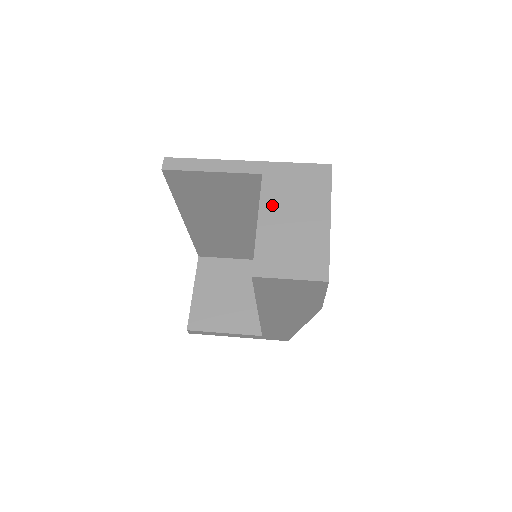
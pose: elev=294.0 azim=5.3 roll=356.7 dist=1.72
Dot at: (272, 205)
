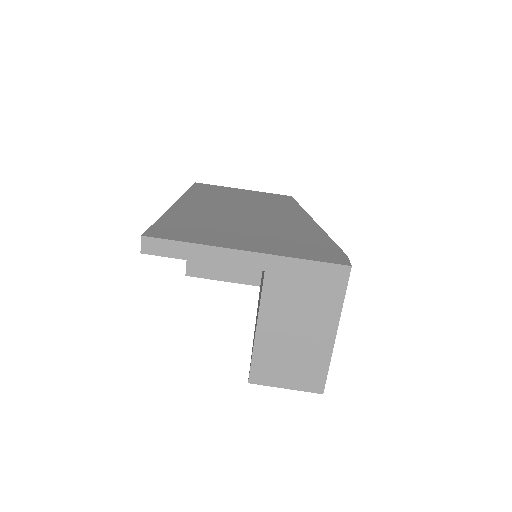
Dot at: (274, 312)
